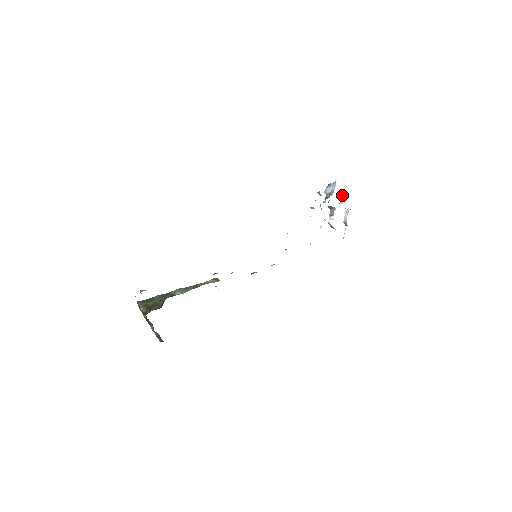
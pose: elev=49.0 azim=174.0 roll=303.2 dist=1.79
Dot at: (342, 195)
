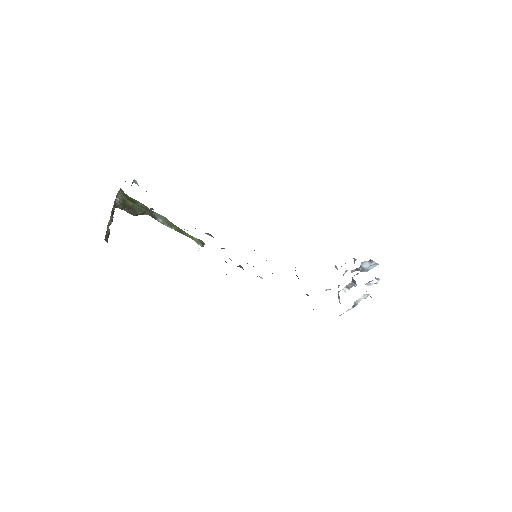
Dot at: occluded
